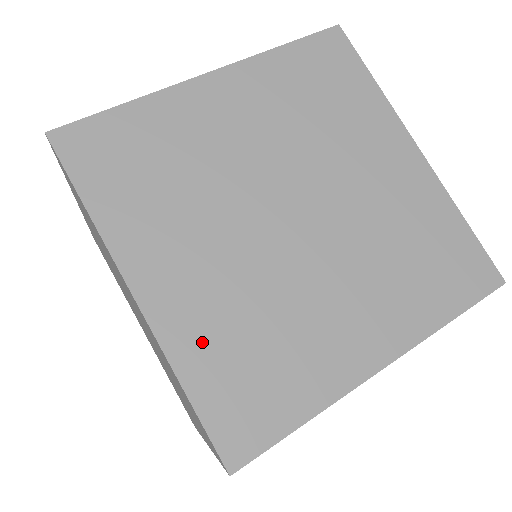
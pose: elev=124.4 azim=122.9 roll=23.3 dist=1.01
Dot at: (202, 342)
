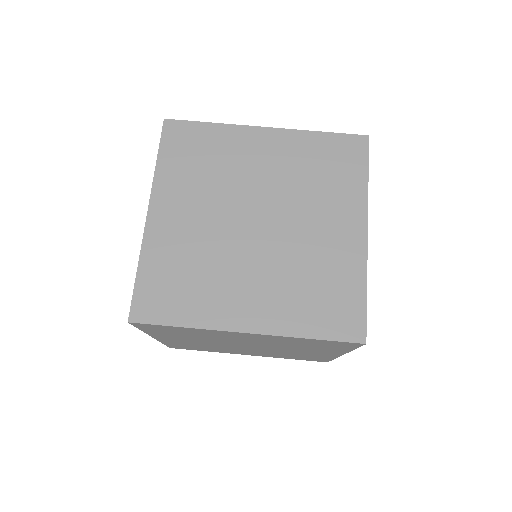
Dot at: (293, 314)
